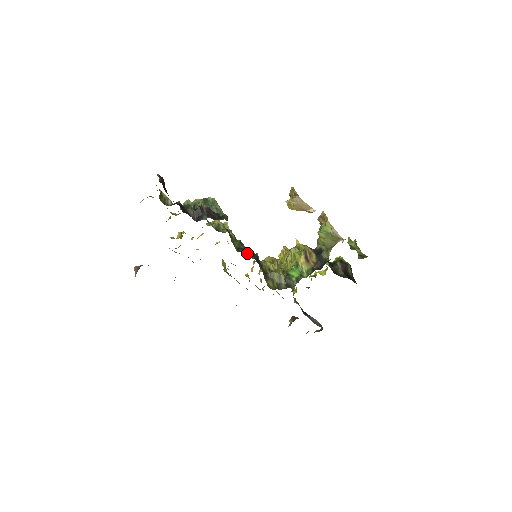
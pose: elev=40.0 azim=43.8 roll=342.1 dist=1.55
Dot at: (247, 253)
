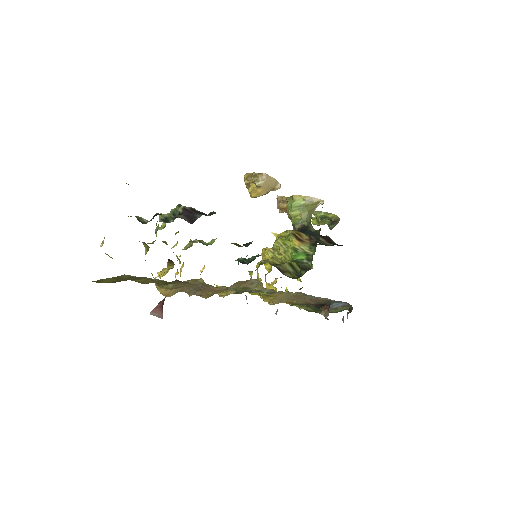
Dot at: (243, 260)
